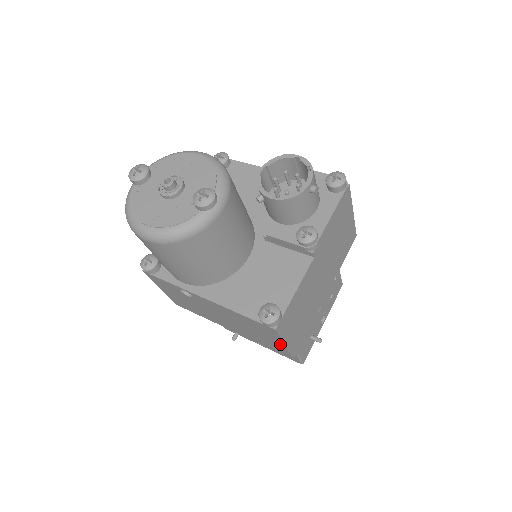
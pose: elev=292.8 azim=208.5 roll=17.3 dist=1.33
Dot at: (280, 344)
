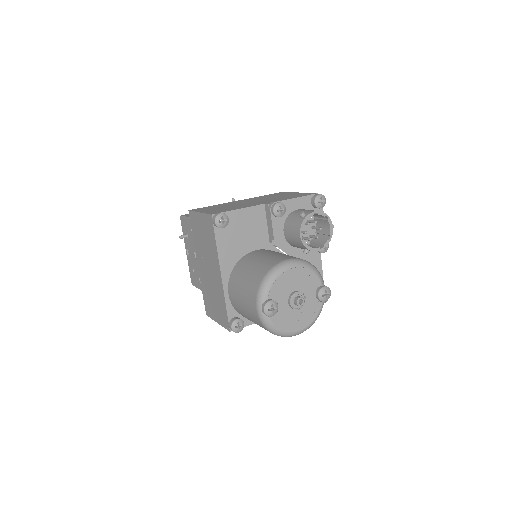
Dot at: occluded
